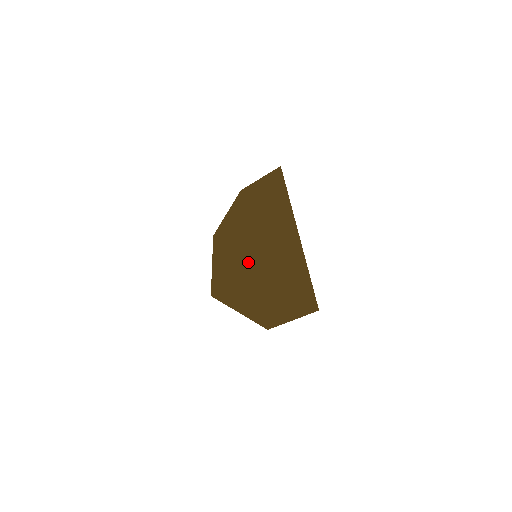
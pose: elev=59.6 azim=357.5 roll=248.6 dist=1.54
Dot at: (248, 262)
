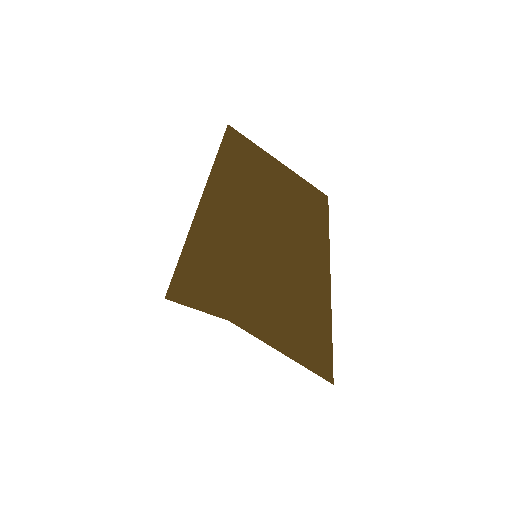
Dot at: (183, 250)
